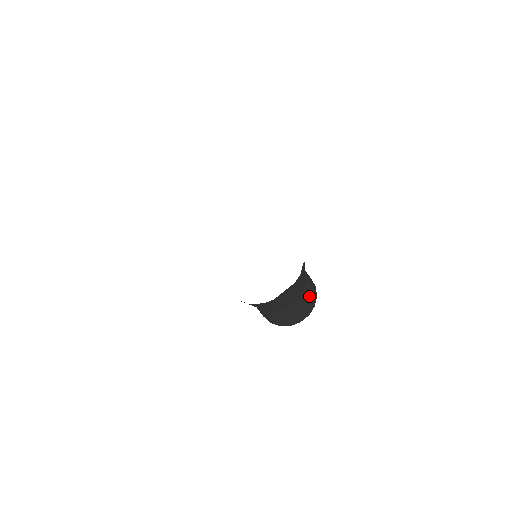
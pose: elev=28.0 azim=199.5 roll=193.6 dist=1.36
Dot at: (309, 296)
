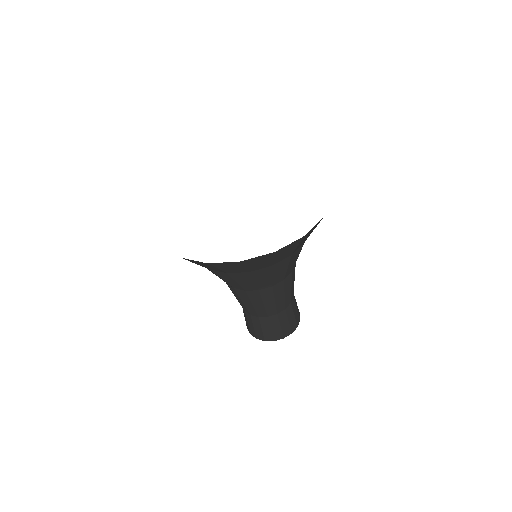
Dot at: (290, 318)
